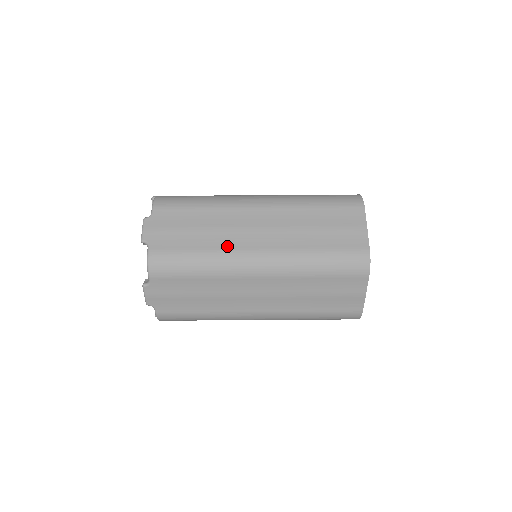
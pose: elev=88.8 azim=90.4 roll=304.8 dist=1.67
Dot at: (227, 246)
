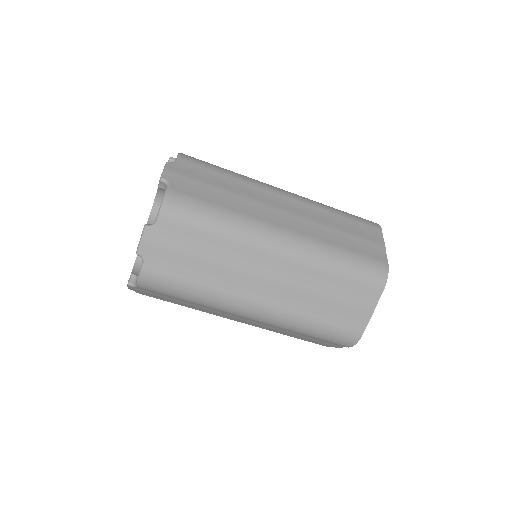
Dot at: (252, 214)
